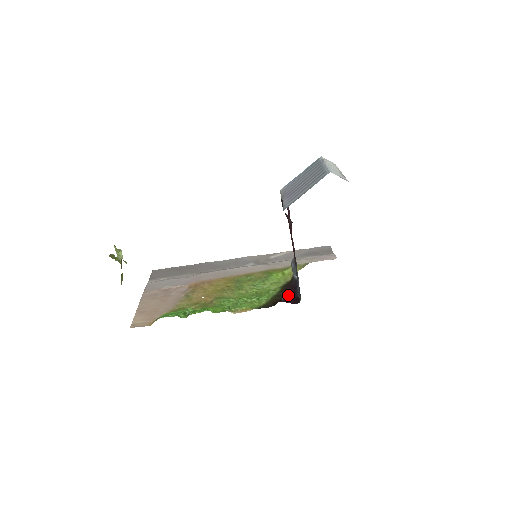
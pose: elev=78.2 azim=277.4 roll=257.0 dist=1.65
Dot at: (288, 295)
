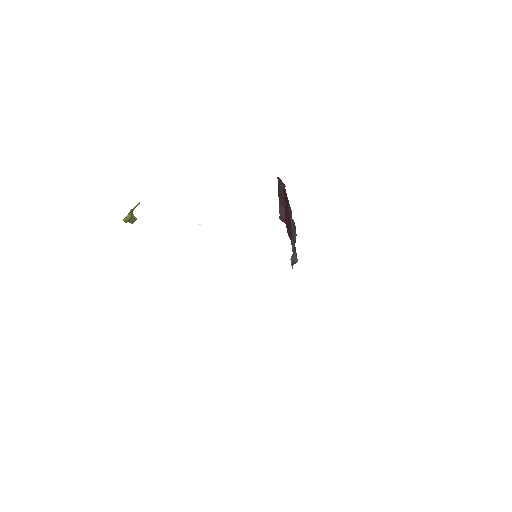
Dot at: occluded
